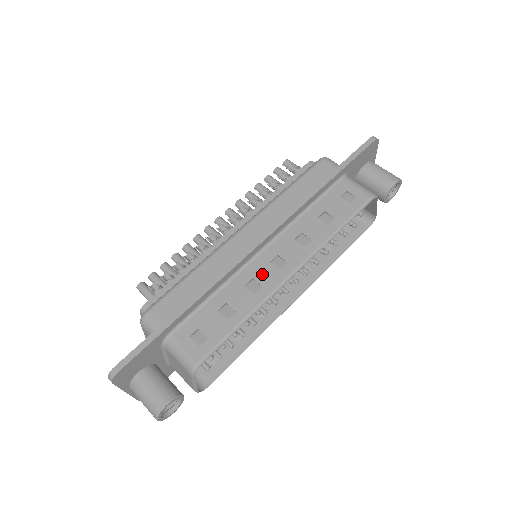
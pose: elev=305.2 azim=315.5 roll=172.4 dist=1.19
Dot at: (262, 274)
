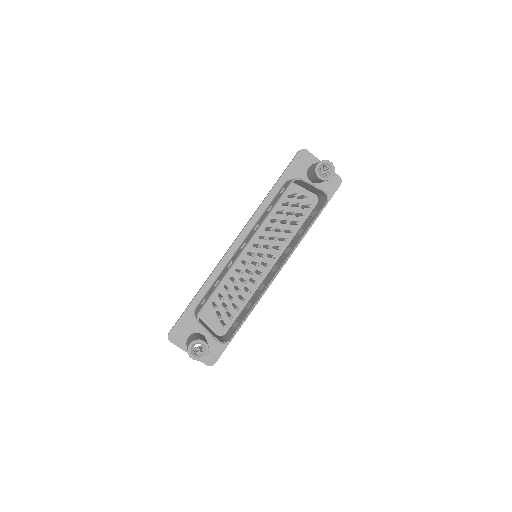
Dot at: (235, 256)
